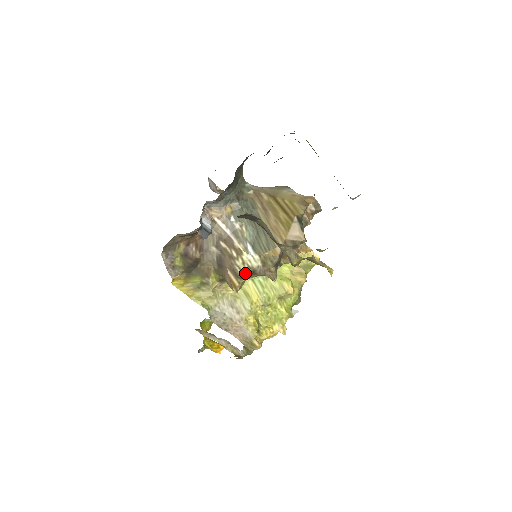
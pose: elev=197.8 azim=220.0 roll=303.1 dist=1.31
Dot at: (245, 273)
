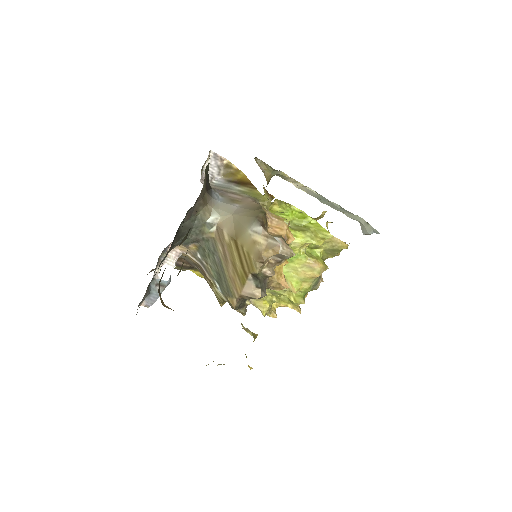
Dot at: (220, 300)
